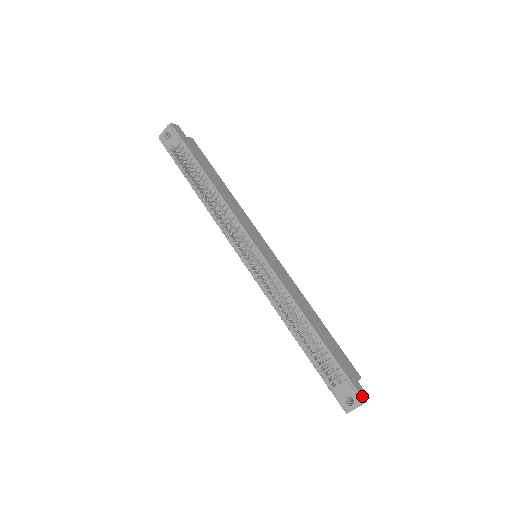
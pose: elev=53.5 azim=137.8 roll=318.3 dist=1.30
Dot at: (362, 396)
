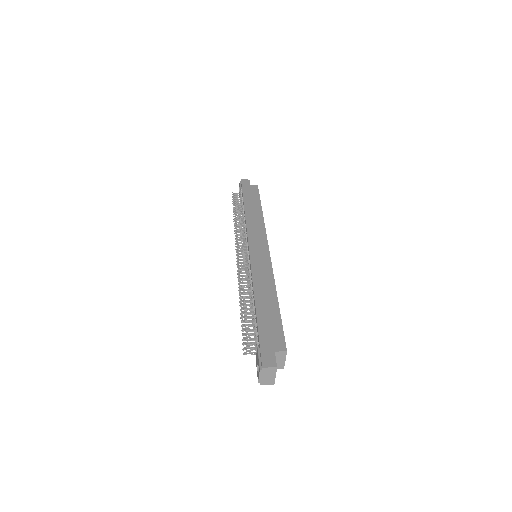
Dot at: (263, 362)
